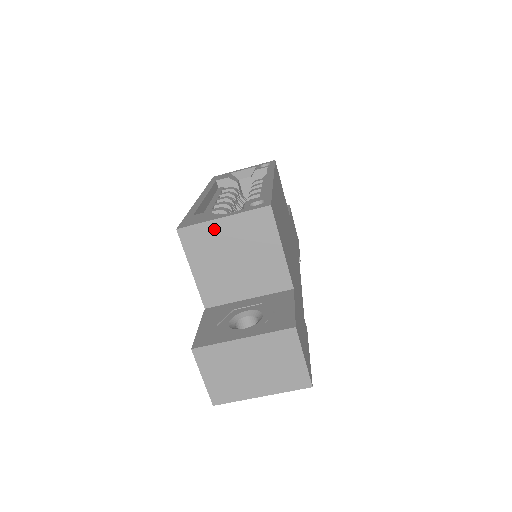
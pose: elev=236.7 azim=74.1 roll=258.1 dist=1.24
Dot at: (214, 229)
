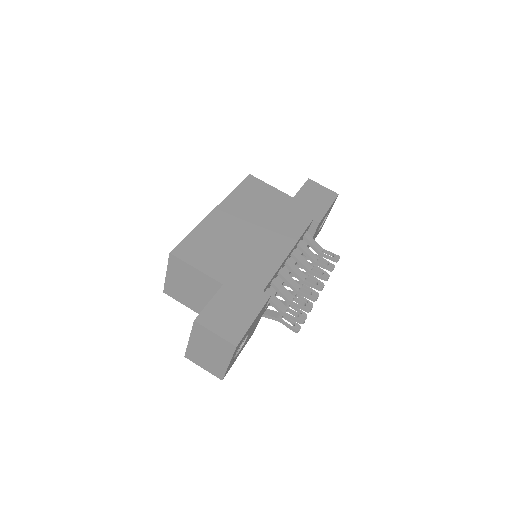
Dot at: (170, 281)
